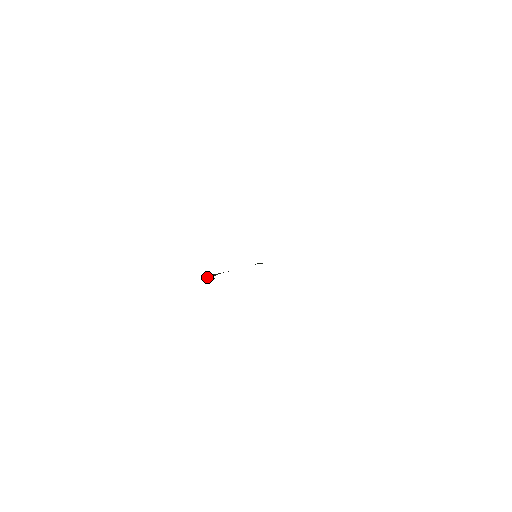
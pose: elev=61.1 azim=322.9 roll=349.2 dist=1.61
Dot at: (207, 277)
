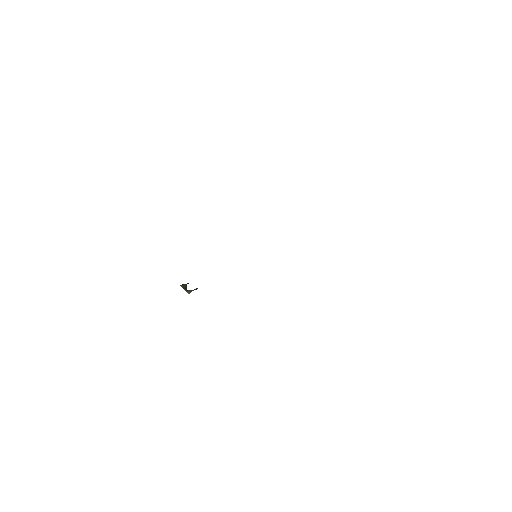
Dot at: (181, 286)
